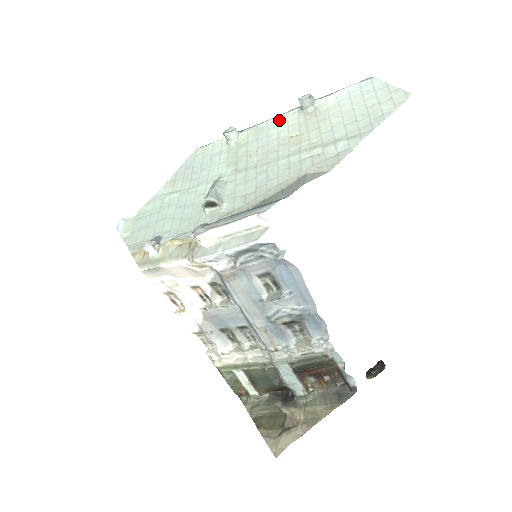
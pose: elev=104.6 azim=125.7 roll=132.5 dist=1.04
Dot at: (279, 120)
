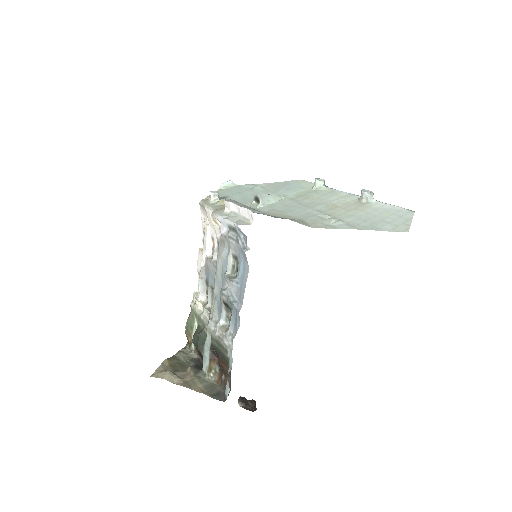
Dot at: (346, 195)
